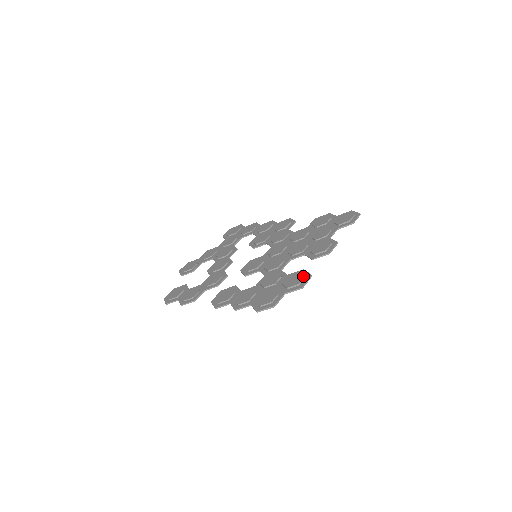
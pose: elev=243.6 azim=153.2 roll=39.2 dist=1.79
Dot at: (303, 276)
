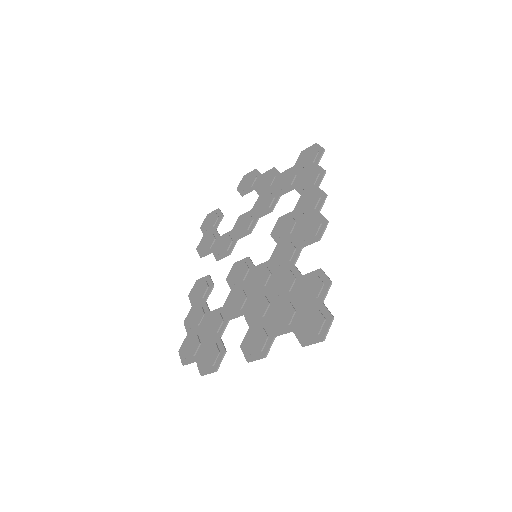
Dot at: (212, 363)
